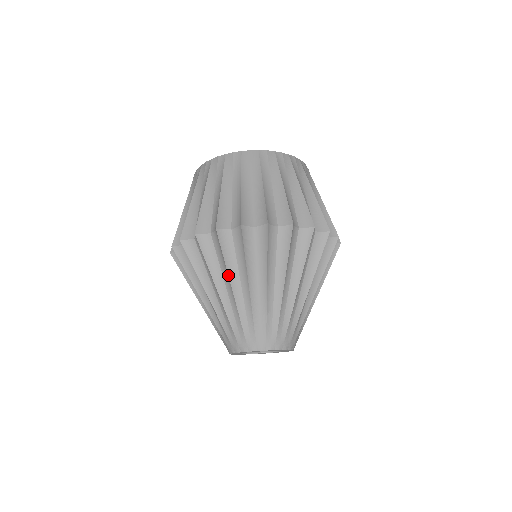
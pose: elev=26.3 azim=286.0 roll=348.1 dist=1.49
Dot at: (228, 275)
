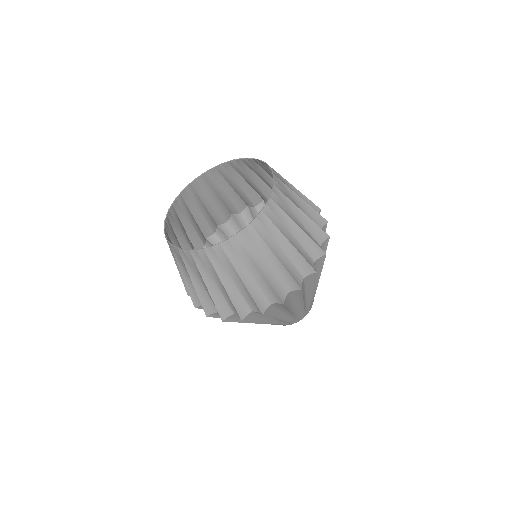
Dot at: occluded
